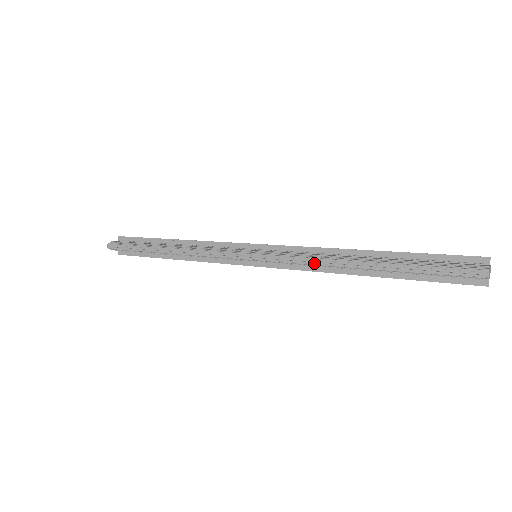
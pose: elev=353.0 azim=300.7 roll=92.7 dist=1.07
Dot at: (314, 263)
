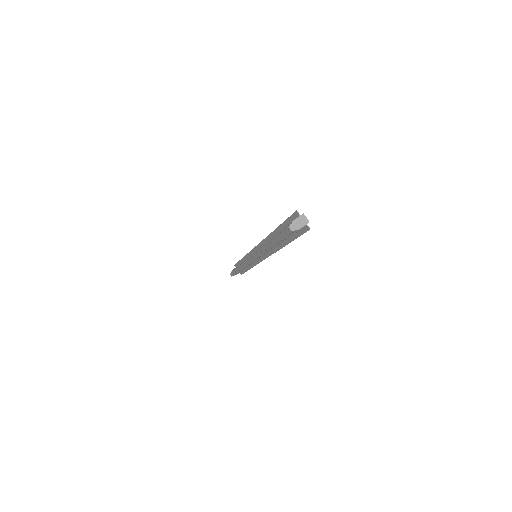
Dot at: (261, 253)
